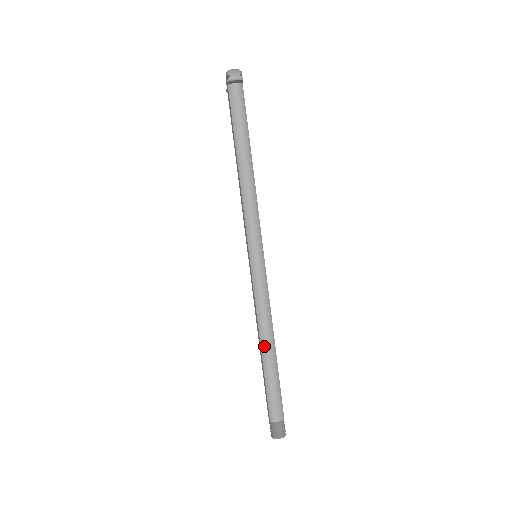
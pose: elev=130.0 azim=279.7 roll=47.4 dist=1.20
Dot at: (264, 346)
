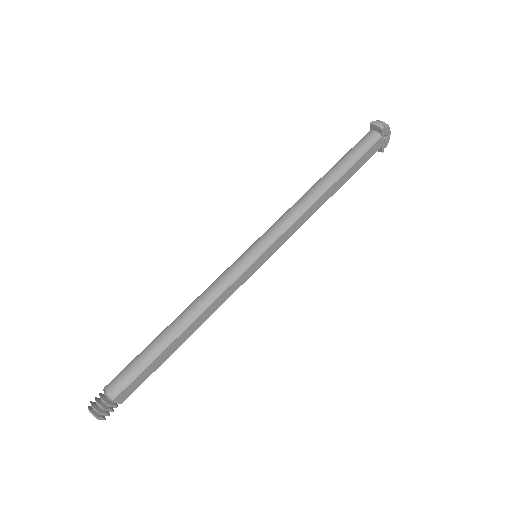
Dot at: (176, 321)
